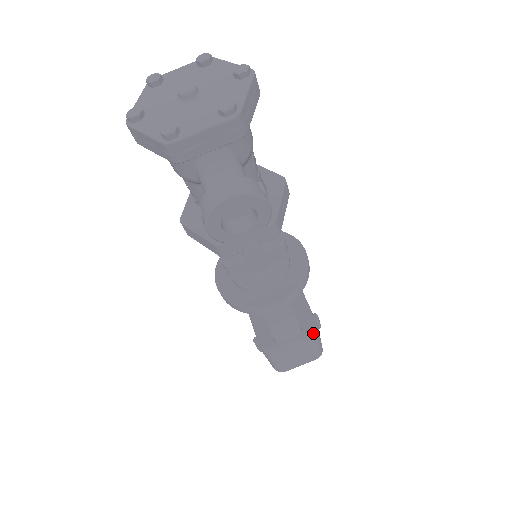
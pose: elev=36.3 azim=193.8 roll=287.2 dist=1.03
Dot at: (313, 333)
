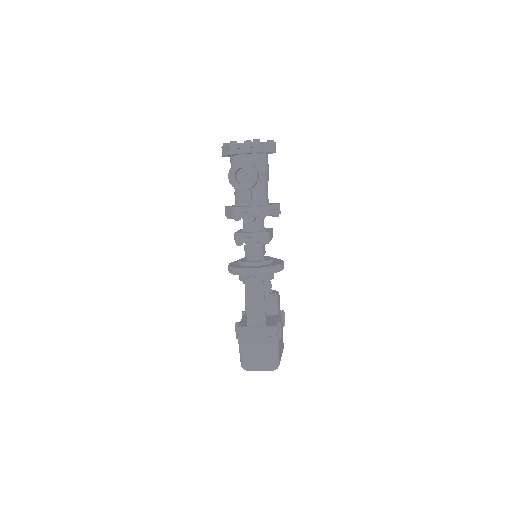
Dot at: (272, 328)
